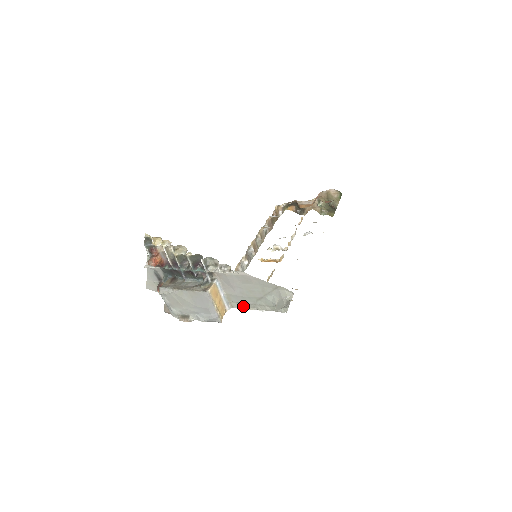
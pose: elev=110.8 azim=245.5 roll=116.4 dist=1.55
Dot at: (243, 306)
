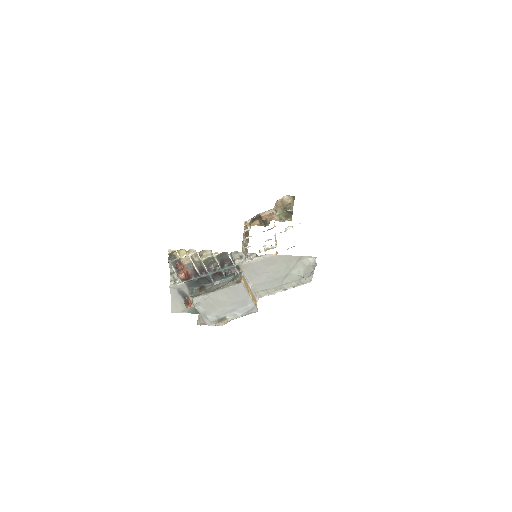
Dot at: (270, 291)
